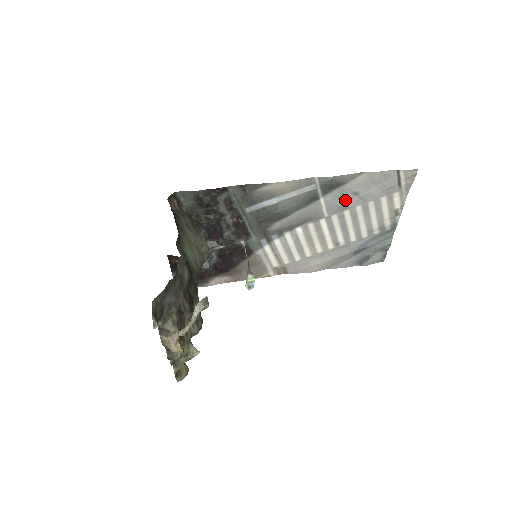
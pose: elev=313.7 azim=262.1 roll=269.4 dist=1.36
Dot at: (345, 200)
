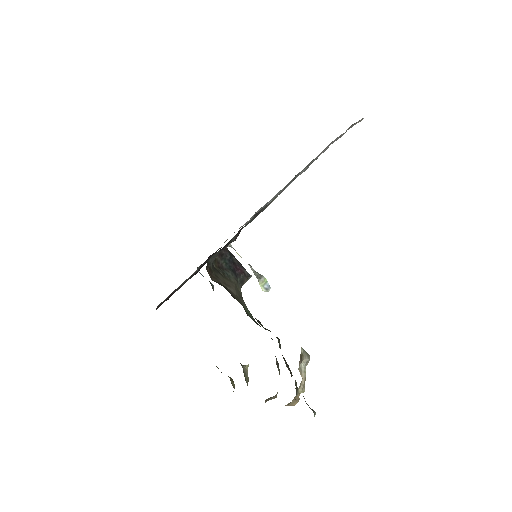
Dot at: occluded
